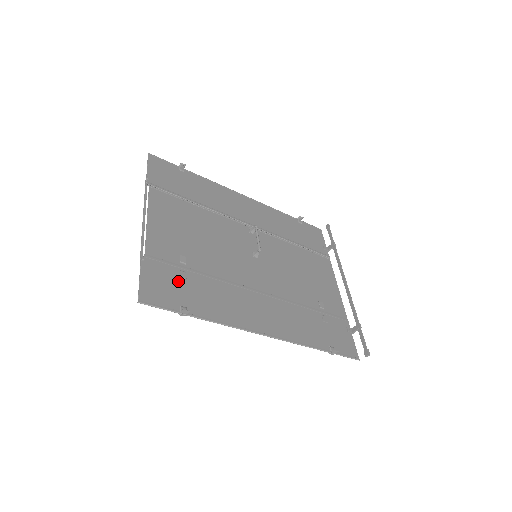
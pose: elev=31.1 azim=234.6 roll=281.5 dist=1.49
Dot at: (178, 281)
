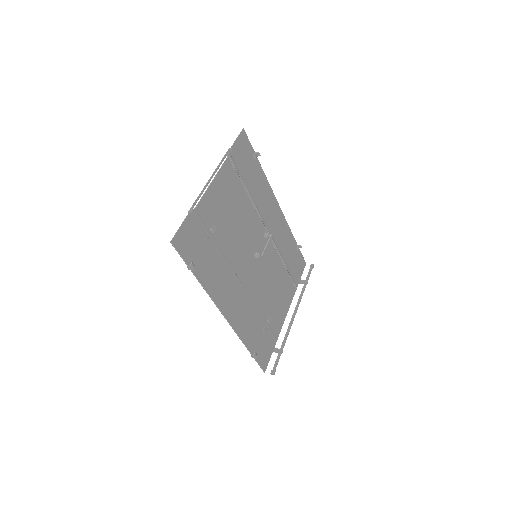
Dot at: (201, 242)
